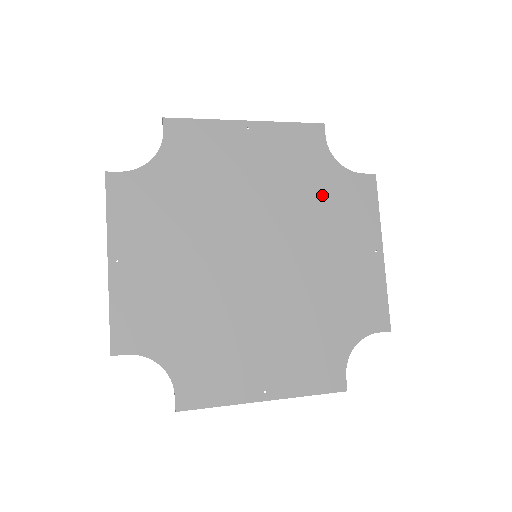
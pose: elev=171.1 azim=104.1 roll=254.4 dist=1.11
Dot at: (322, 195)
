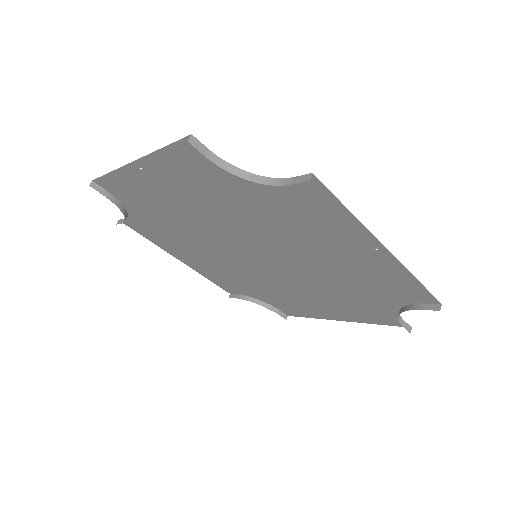
Dot at: (266, 292)
